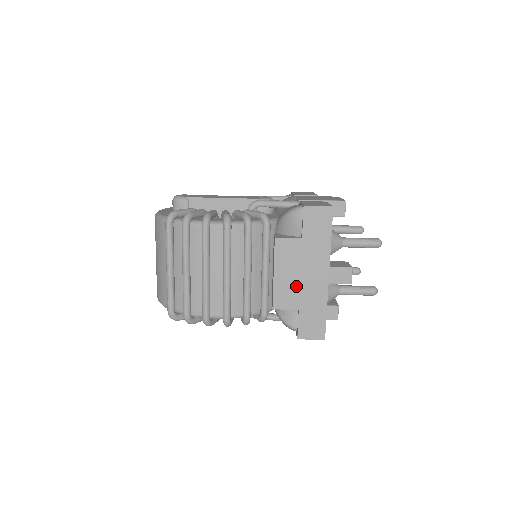
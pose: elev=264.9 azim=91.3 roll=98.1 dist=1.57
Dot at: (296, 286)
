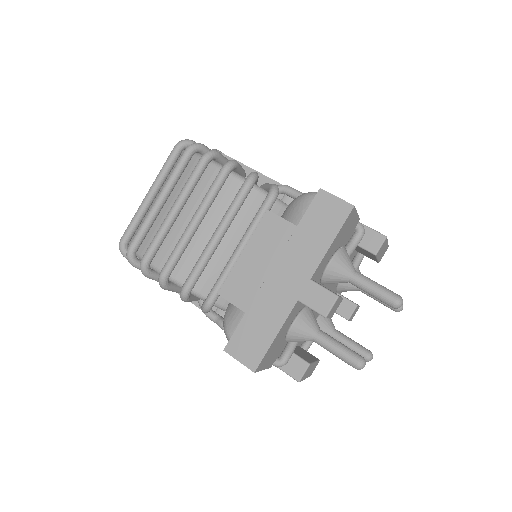
Dot at: (259, 281)
